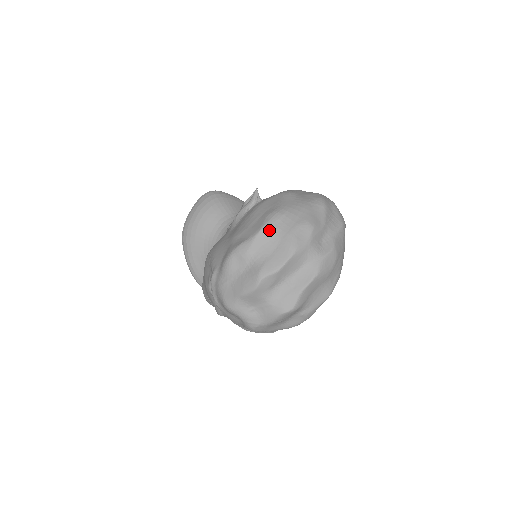
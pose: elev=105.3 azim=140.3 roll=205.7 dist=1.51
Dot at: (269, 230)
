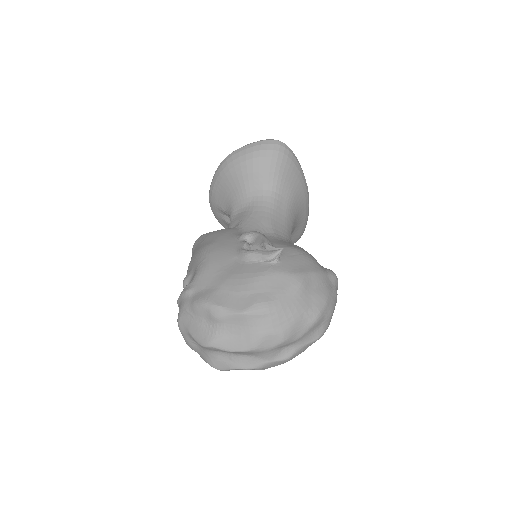
Dot at: (247, 318)
